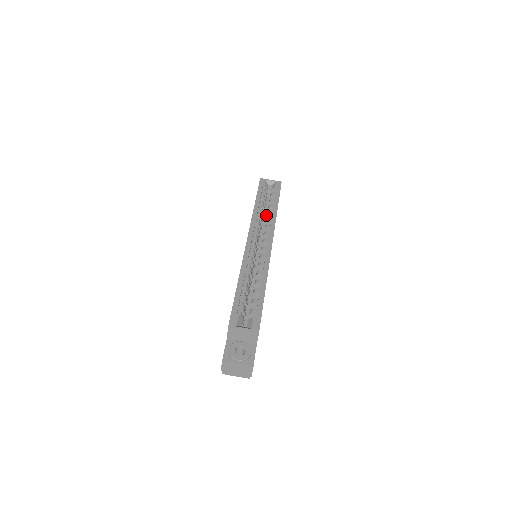
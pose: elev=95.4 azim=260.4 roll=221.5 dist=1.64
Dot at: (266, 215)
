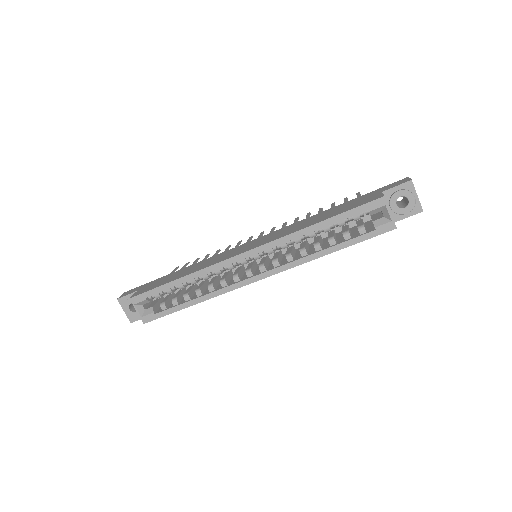
Dot at: occluded
